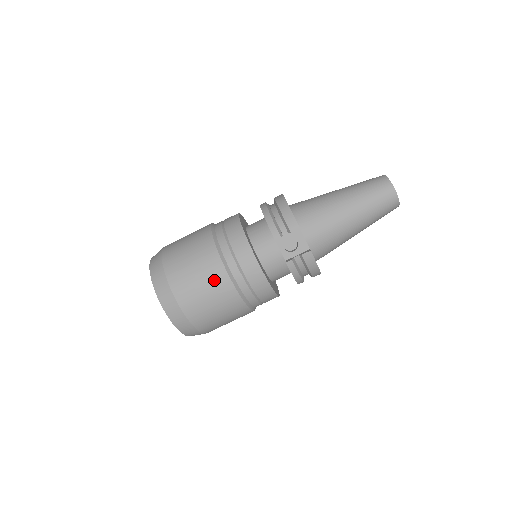
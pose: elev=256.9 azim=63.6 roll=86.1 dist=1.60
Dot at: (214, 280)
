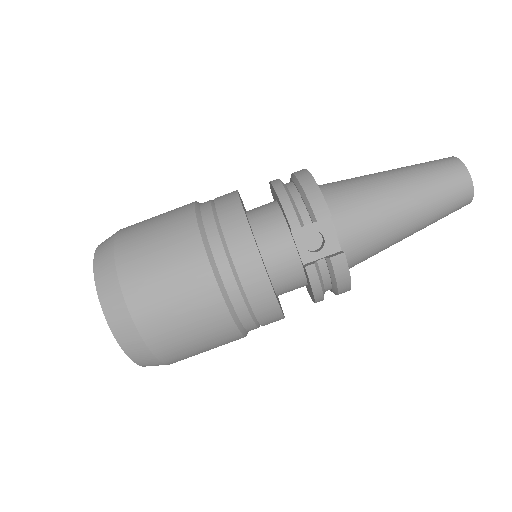
Dot at: (191, 283)
